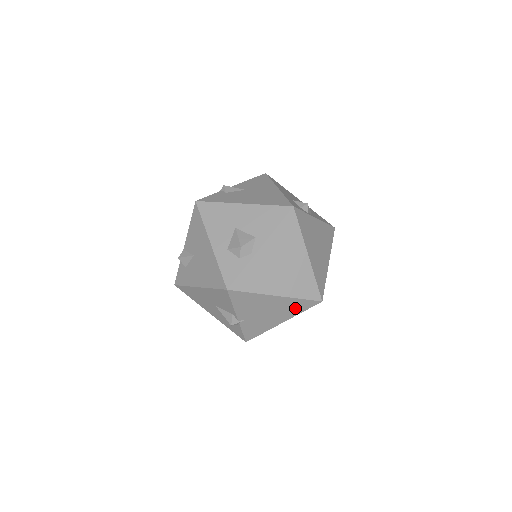
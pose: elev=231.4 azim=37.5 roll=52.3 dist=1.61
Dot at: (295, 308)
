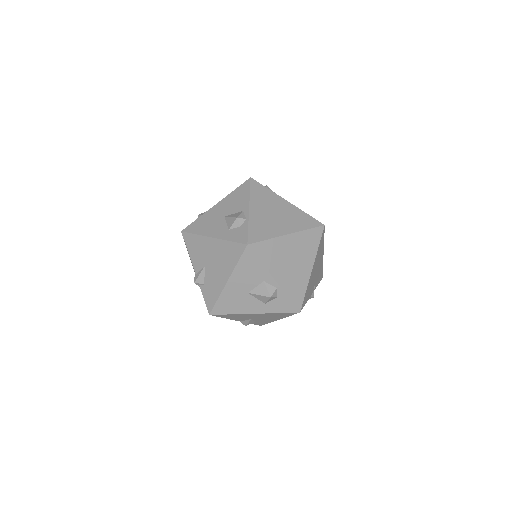
Dot at: (321, 247)
